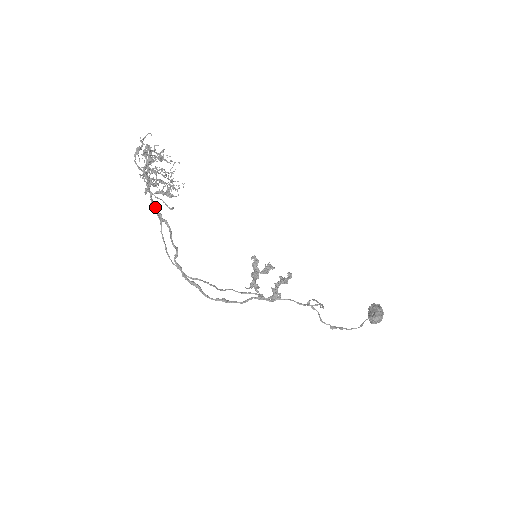
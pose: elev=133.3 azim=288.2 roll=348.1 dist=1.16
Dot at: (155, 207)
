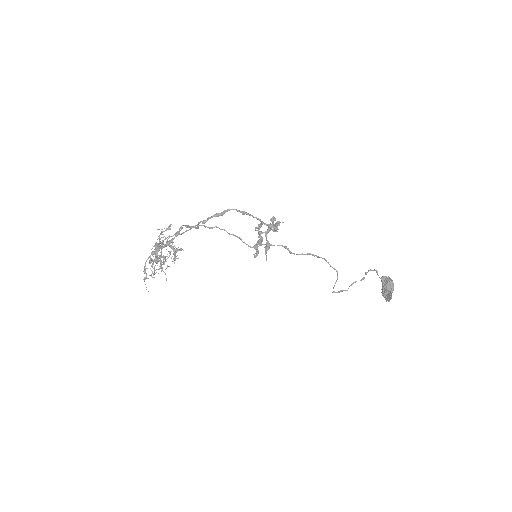
Dot at: (171, 240)
